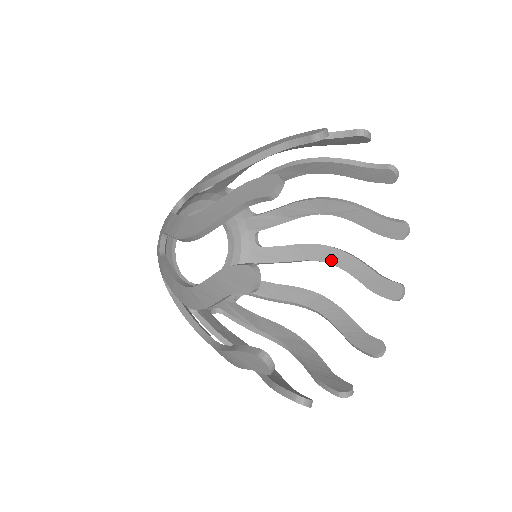
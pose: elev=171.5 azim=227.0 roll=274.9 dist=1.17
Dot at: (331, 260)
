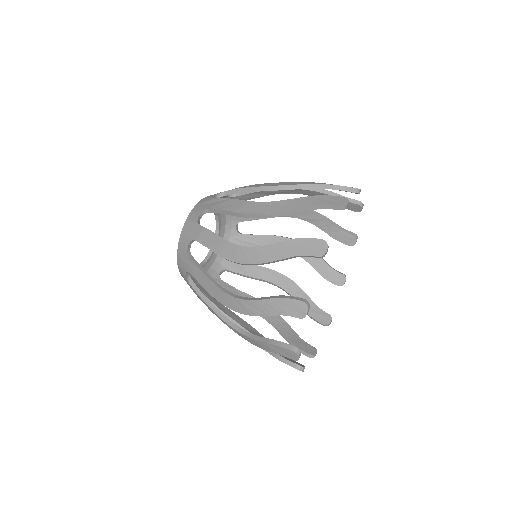
Dot at: occluded
